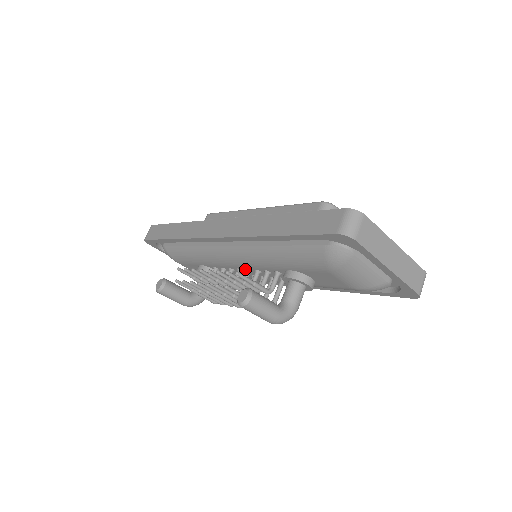
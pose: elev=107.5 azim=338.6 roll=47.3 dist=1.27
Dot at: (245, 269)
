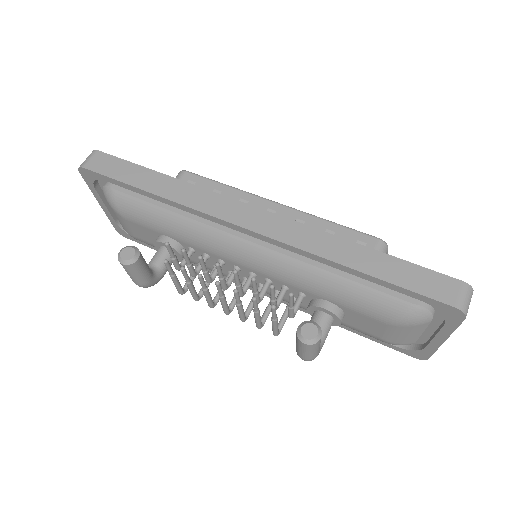
Dot at: (249, 271)
